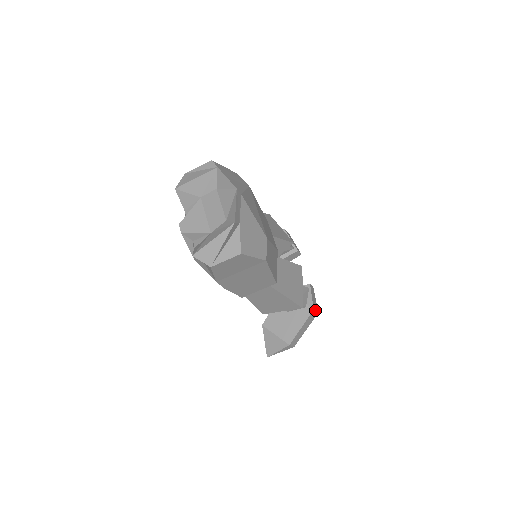
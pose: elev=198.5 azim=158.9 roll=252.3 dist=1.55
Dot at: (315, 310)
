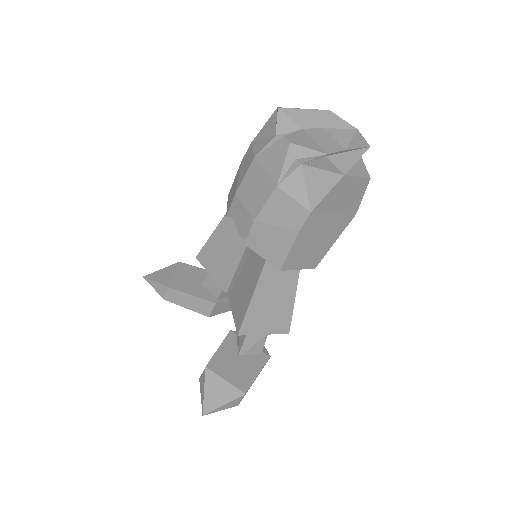
Dot at: occluded
